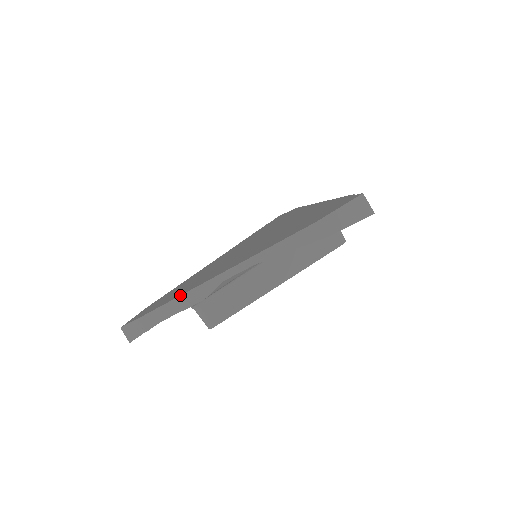
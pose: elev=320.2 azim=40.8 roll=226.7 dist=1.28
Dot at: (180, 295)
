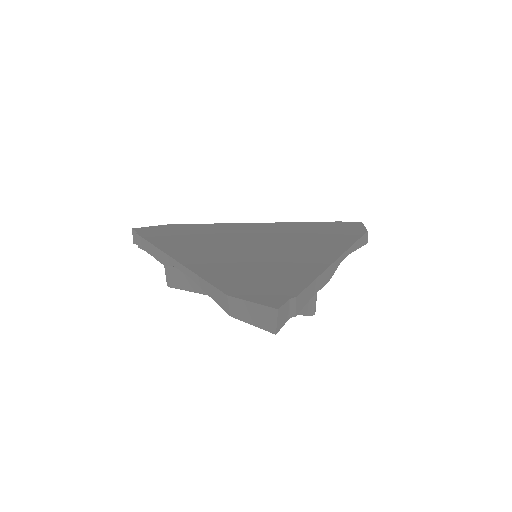
Dot at: (156, 246)
